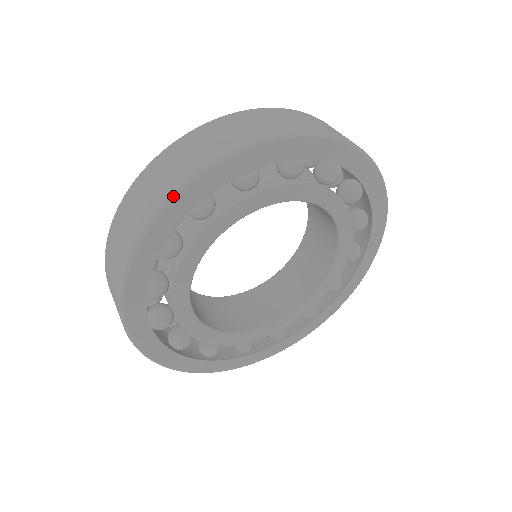
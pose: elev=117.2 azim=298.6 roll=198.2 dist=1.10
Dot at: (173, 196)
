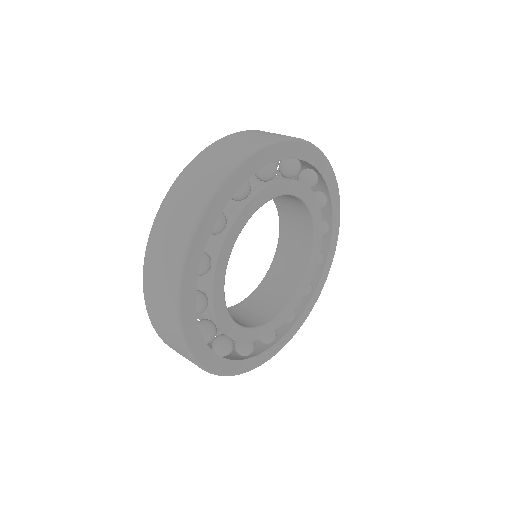
Dot at: (199, 219)
